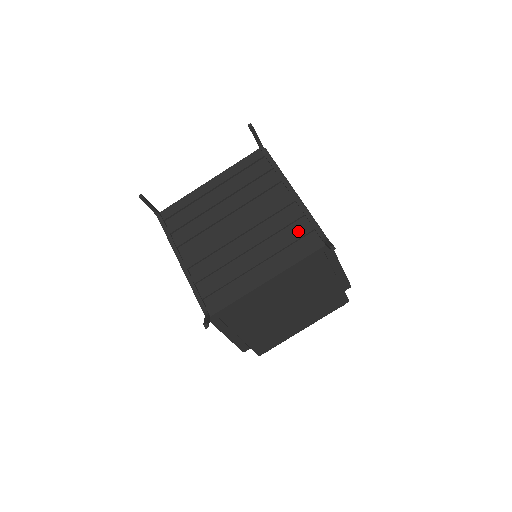
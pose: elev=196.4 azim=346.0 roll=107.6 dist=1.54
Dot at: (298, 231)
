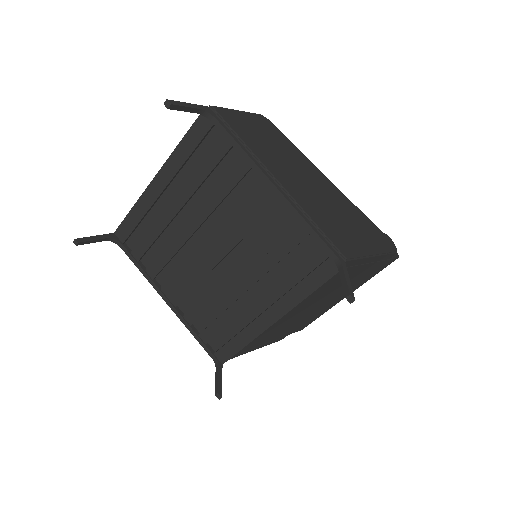
Dot at: (297, 250)
